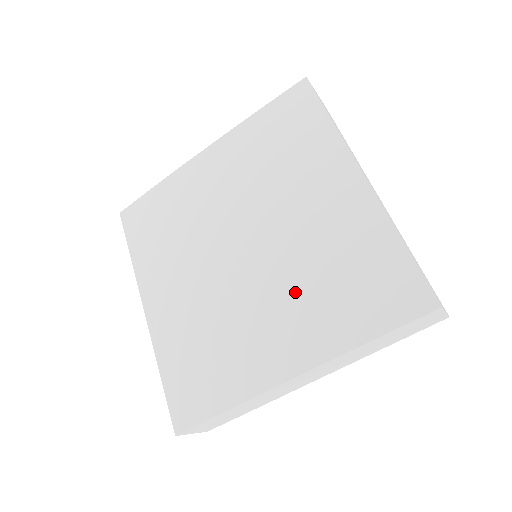
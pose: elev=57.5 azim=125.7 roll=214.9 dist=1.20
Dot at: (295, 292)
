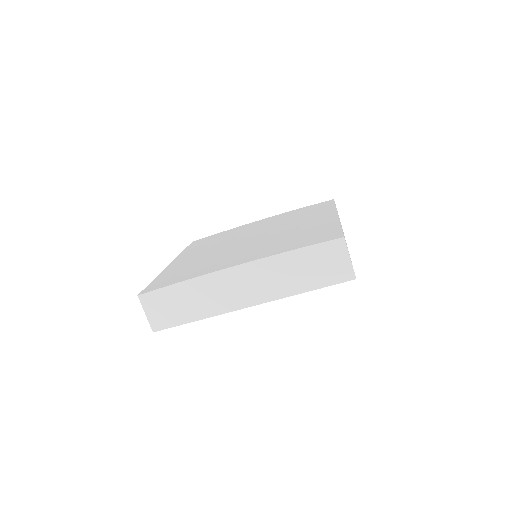
Dot at: (266, 244)
